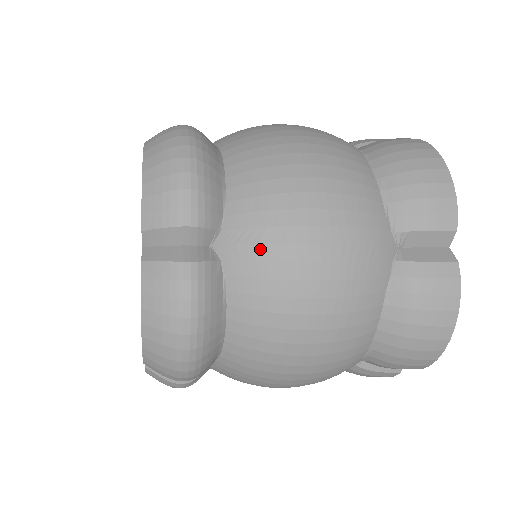
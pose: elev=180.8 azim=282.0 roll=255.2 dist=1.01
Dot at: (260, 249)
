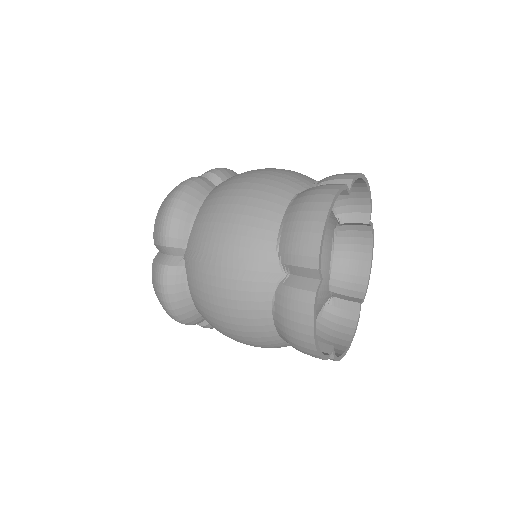
Dot at: (196, 264)
